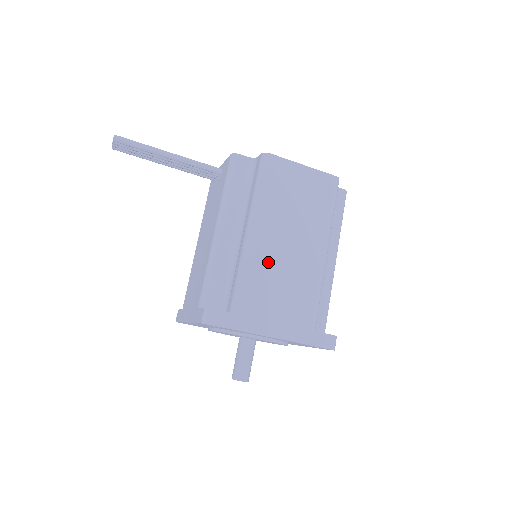
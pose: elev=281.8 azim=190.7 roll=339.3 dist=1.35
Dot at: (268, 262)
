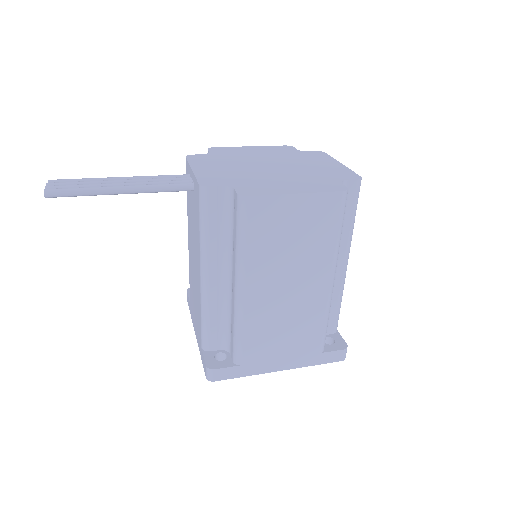
Dot at: (265, 313)
